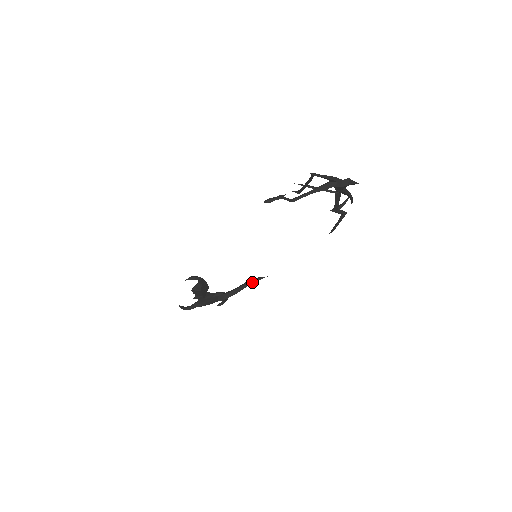
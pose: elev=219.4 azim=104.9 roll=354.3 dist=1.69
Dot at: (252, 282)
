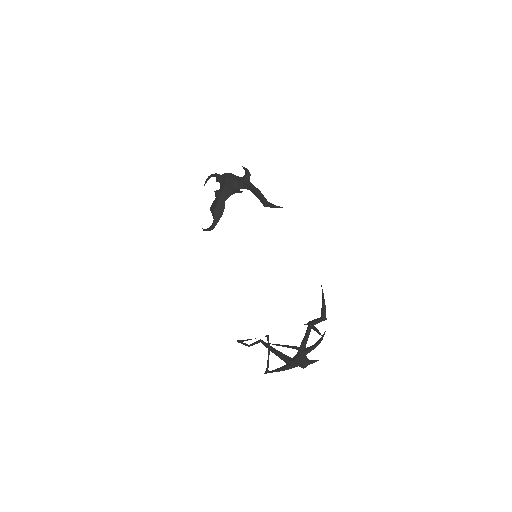
Dot at: (267, 205)
